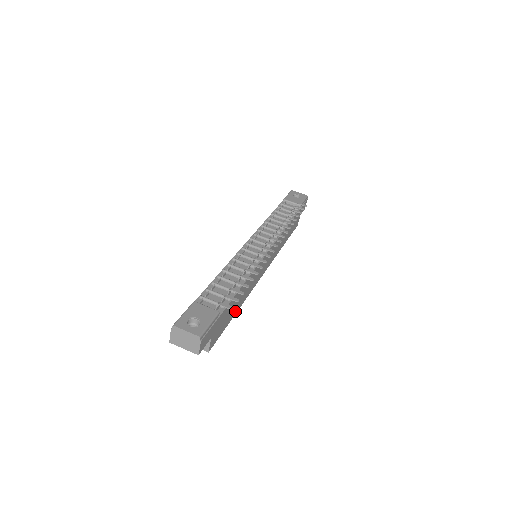
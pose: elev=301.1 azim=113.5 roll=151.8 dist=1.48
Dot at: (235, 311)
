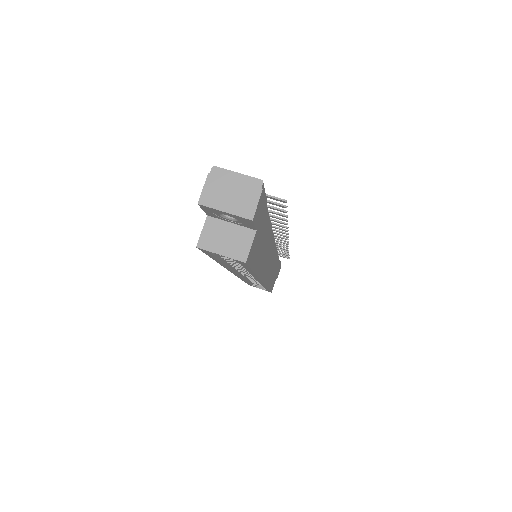
Dot at: (257, 266)
